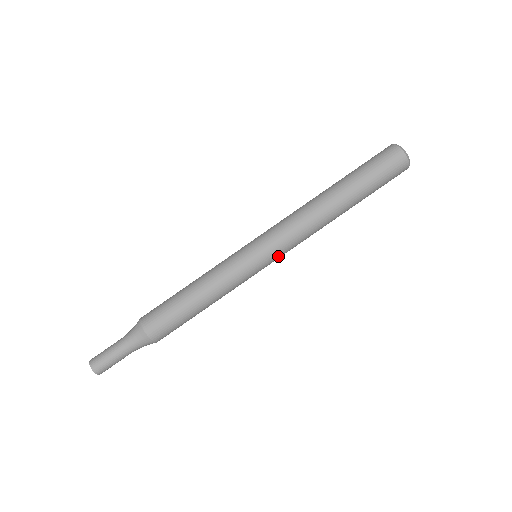
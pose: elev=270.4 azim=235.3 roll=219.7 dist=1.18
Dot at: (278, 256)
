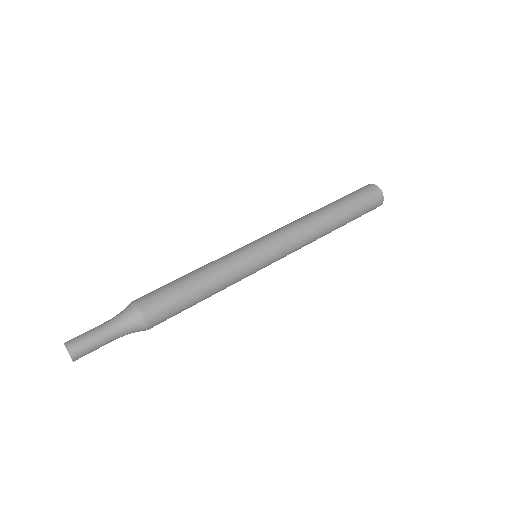
Dot at: (272, 240)
